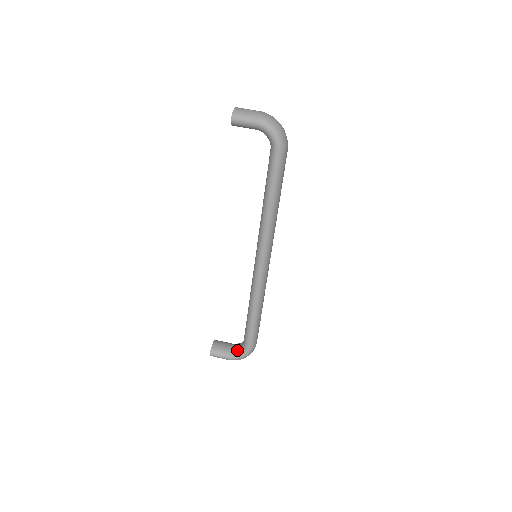
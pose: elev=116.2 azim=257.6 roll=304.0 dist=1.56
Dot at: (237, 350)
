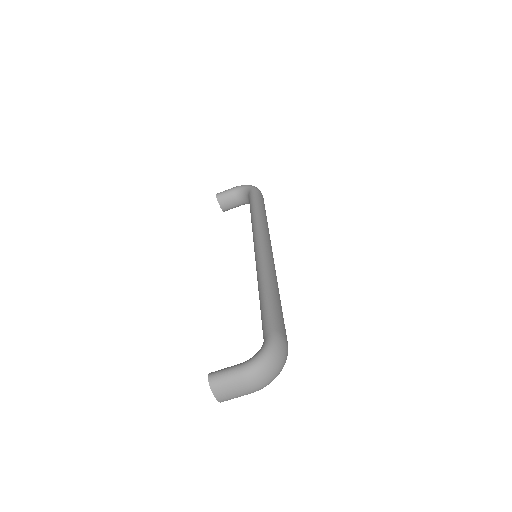
Dot at: (247, 203)
